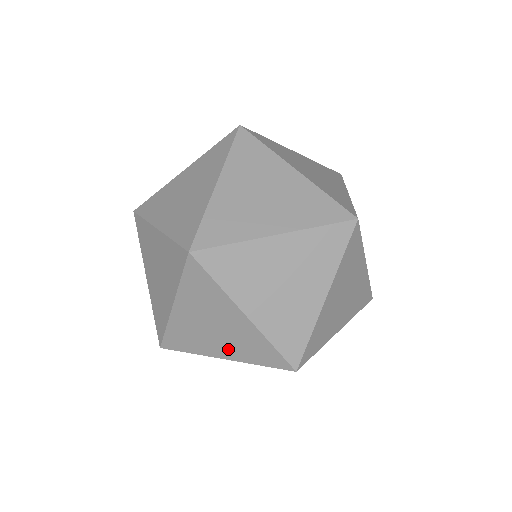
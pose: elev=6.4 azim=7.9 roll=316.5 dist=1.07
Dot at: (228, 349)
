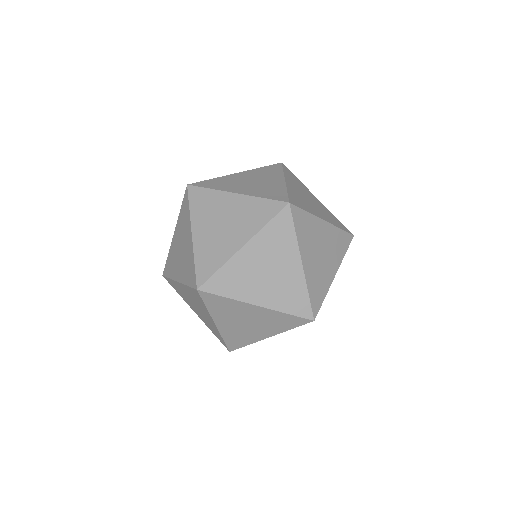
Dot at: (200, 315)
